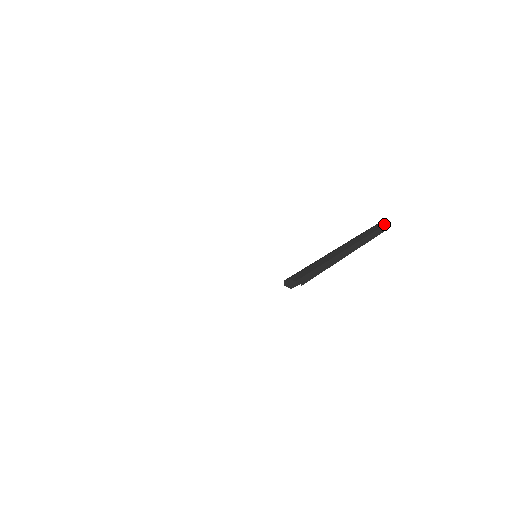
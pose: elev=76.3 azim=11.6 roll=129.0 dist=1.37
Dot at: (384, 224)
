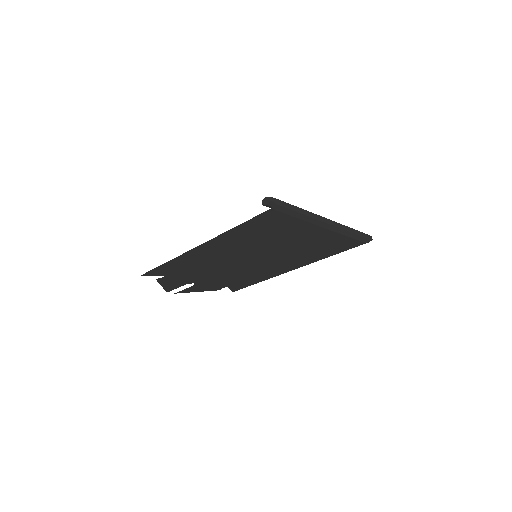
Dot at: (369, 235)
